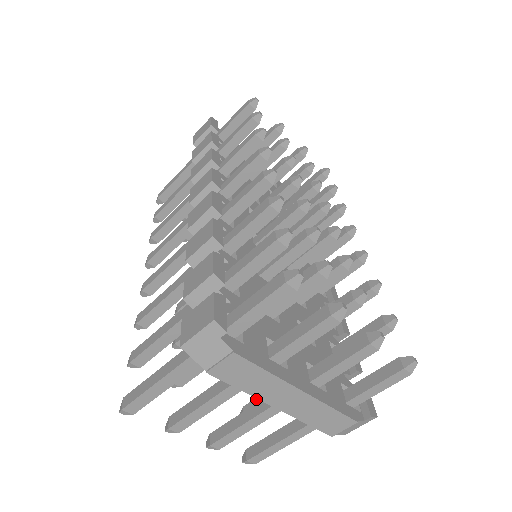
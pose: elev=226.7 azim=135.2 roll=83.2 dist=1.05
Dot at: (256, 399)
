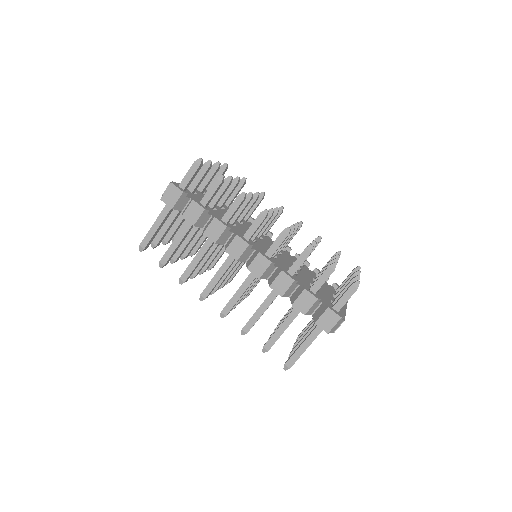
Dot at: occluded
